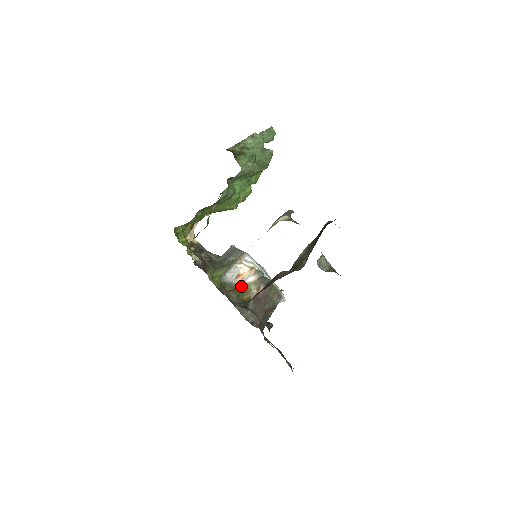
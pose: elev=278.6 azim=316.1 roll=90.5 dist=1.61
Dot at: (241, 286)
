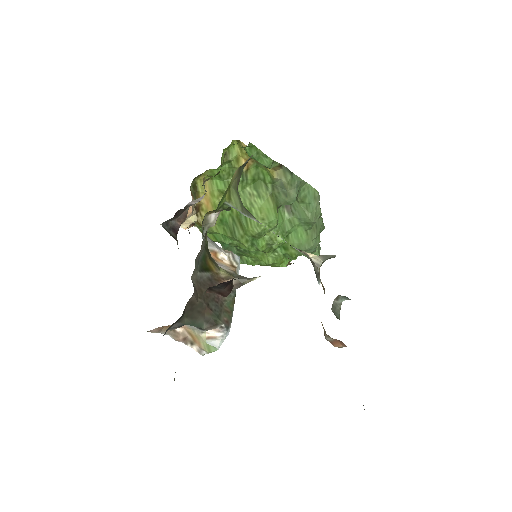
Dot at: occluded
